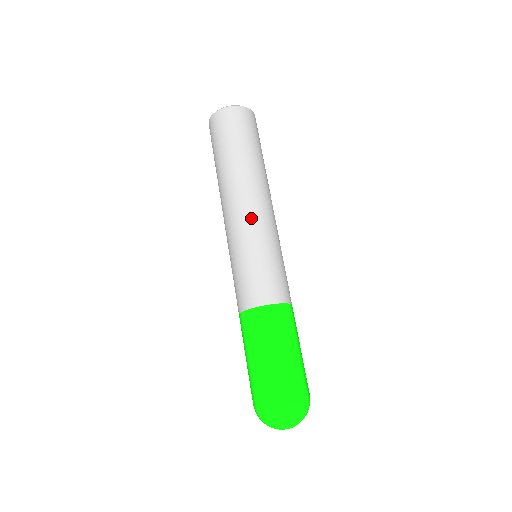
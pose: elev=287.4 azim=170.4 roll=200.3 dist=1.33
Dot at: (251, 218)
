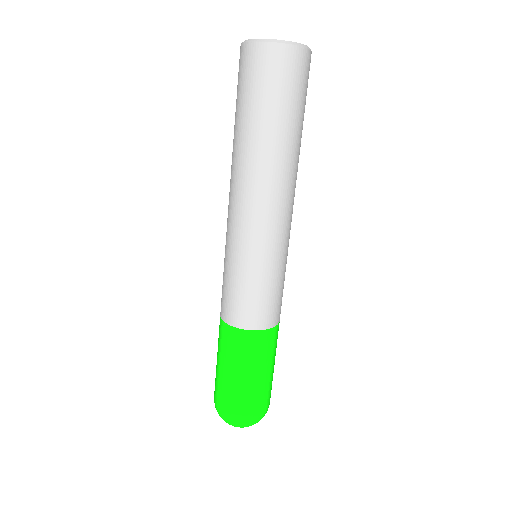
Dot at: (275, 228)
